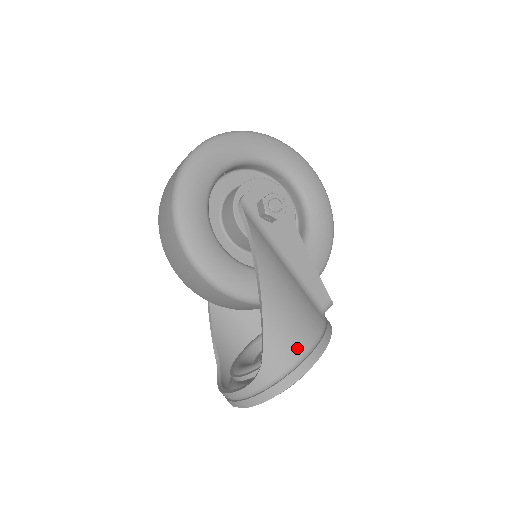
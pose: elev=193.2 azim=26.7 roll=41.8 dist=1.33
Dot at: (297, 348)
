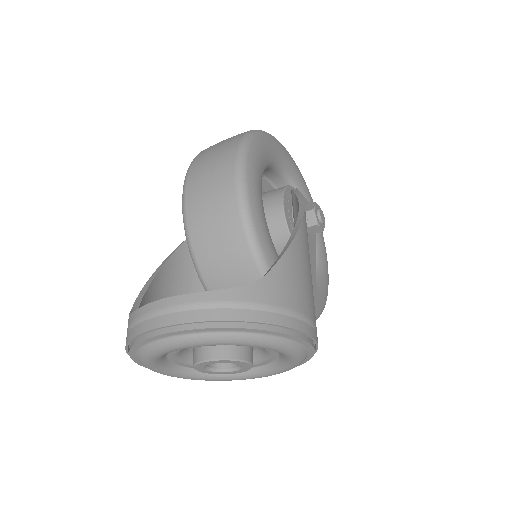
Dot at: (304, 303)
